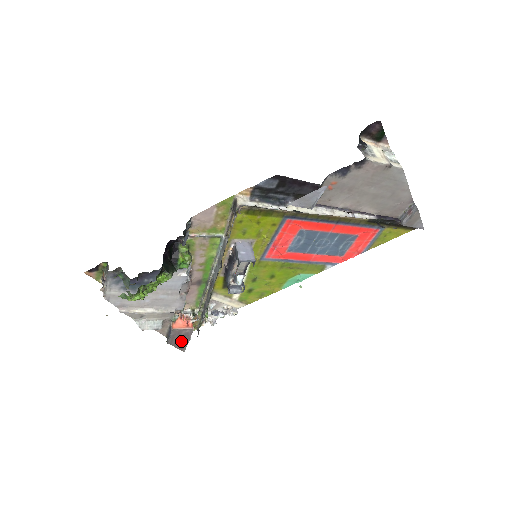
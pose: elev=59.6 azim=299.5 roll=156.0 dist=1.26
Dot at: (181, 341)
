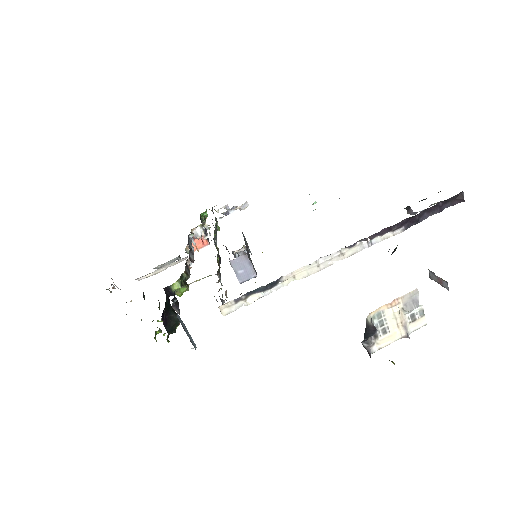
Dot at: occluded
